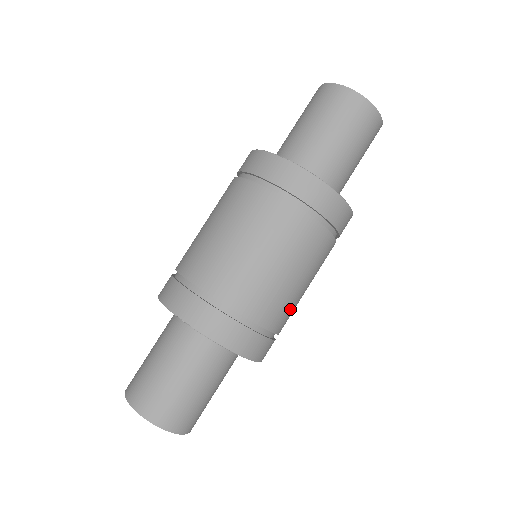
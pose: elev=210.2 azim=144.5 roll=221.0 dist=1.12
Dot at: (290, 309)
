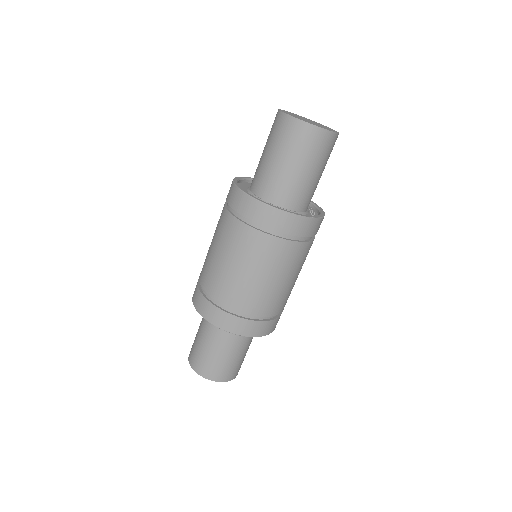
Dot at: occluded
